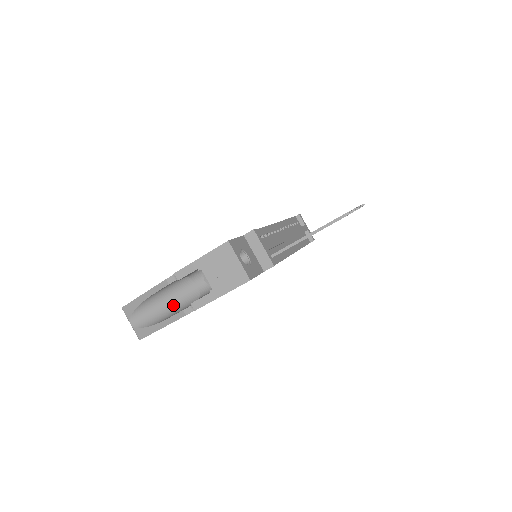
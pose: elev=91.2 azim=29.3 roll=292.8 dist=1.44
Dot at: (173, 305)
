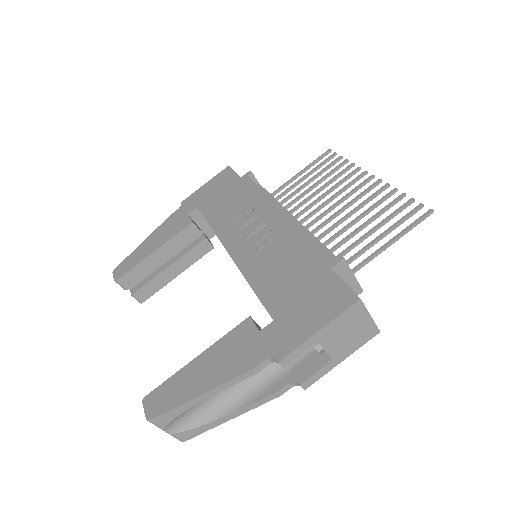
Dot at: (237, 384)
